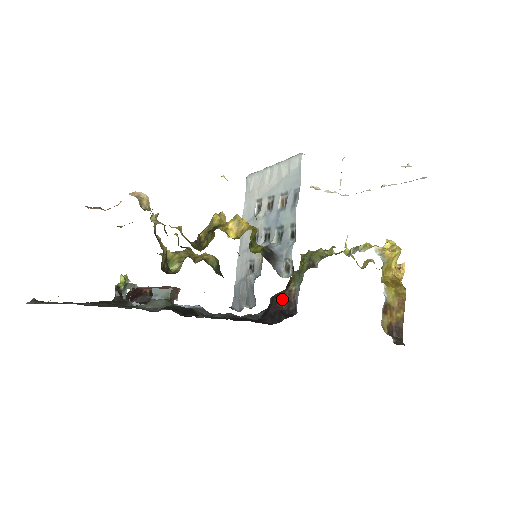
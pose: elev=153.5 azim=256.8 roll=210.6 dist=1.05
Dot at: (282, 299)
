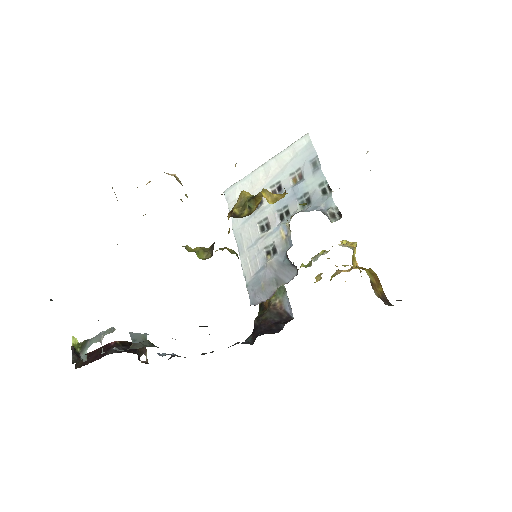
Dot at: (270, 314)
